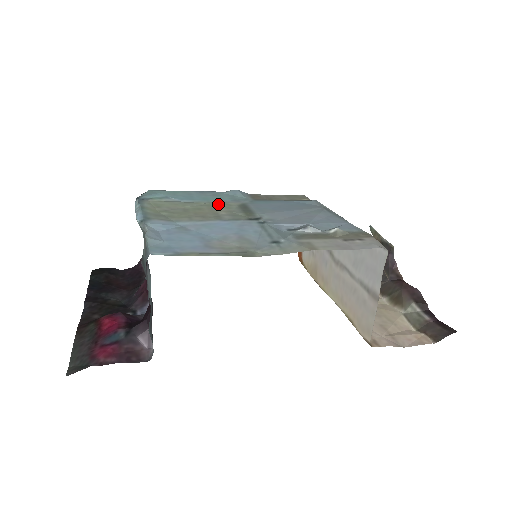
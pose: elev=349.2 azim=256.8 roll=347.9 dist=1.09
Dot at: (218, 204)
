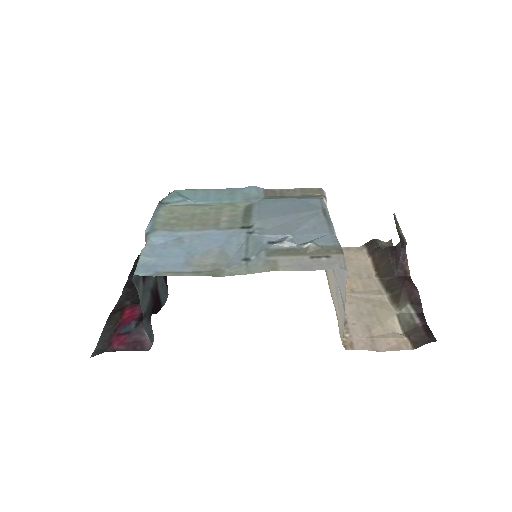
Dot at: (227, 206)
